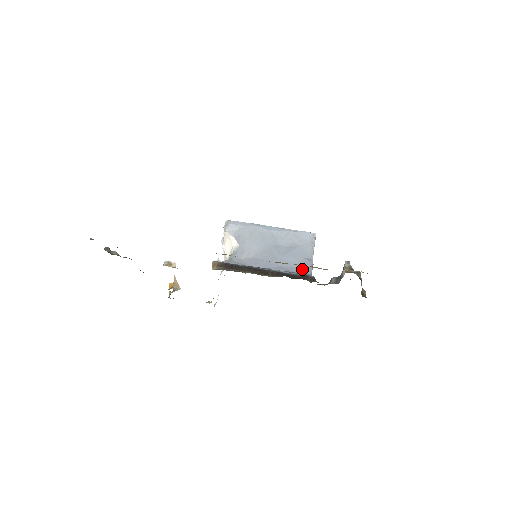
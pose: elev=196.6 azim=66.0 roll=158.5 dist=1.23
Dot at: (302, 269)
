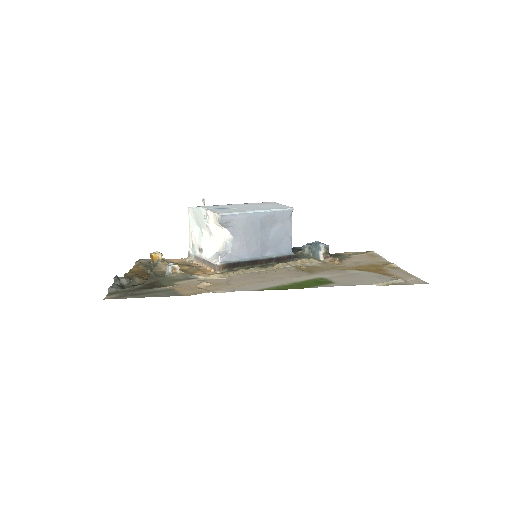
Dot at: (285, 248)
